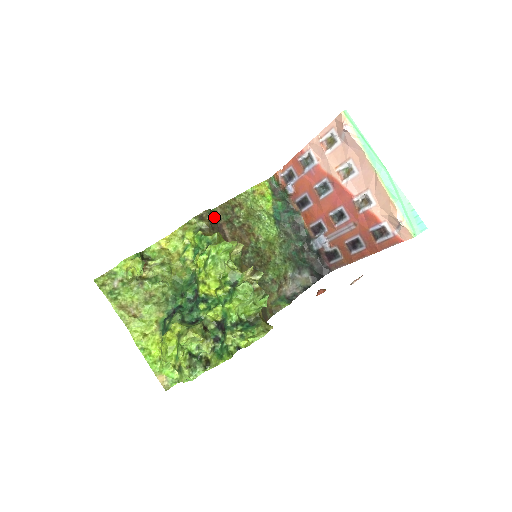
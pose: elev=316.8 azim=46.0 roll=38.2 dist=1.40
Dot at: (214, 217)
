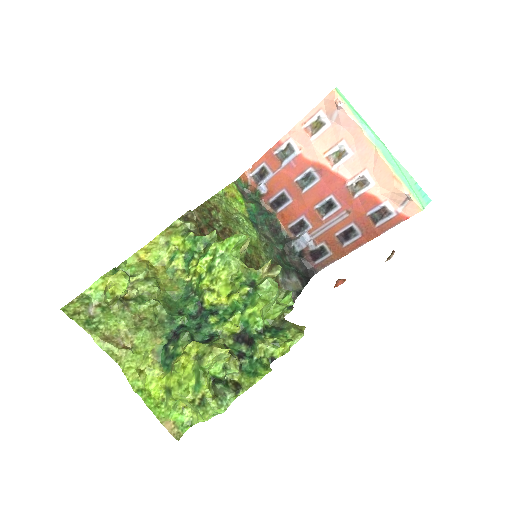
Dot at: occluded
